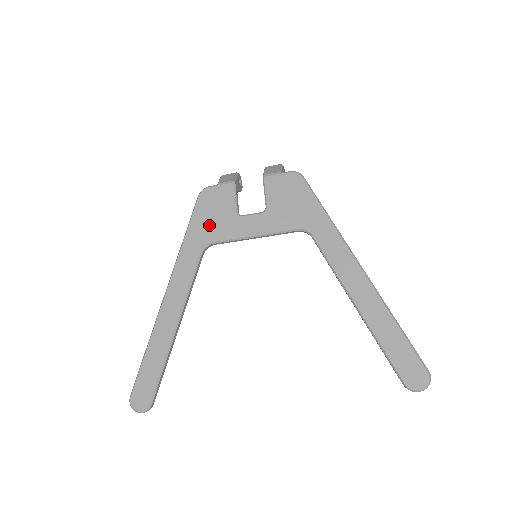
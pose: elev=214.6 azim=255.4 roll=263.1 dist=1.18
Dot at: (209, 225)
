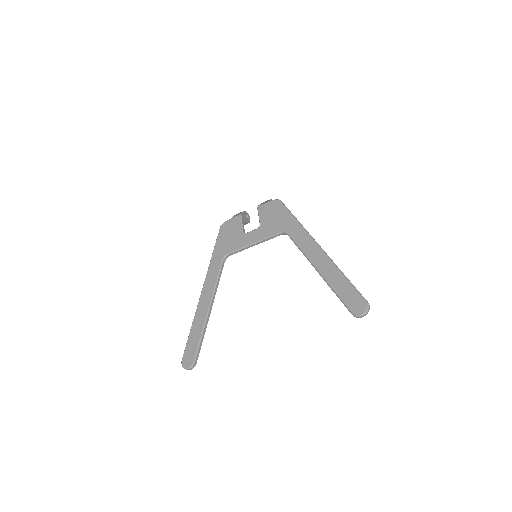
Dot at: (226, 243)
